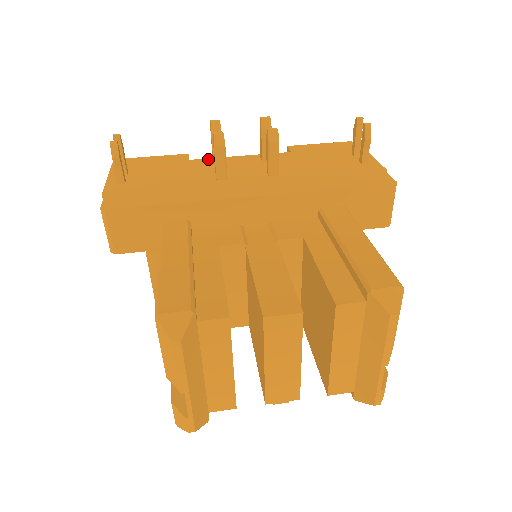
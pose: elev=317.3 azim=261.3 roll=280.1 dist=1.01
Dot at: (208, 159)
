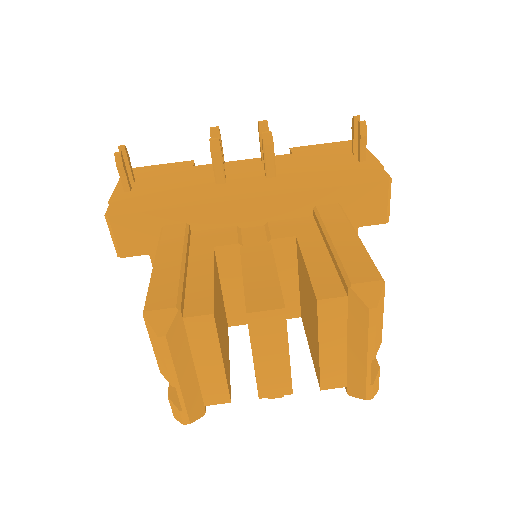
Dot at: (211, 164)
